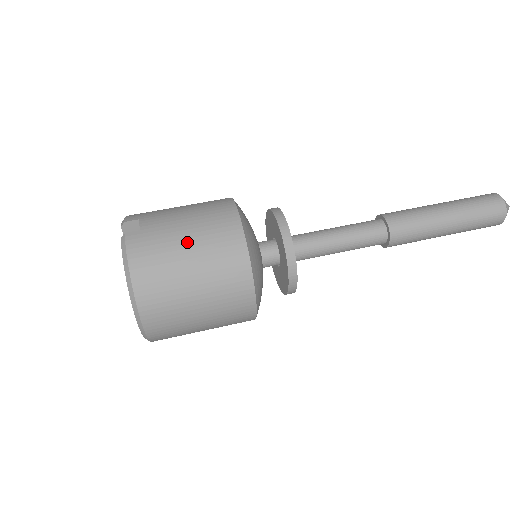
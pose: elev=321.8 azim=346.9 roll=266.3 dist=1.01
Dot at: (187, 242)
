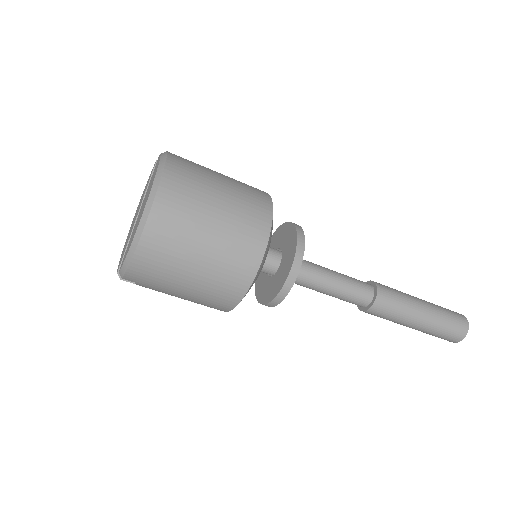
Dot at: (221, 174)
